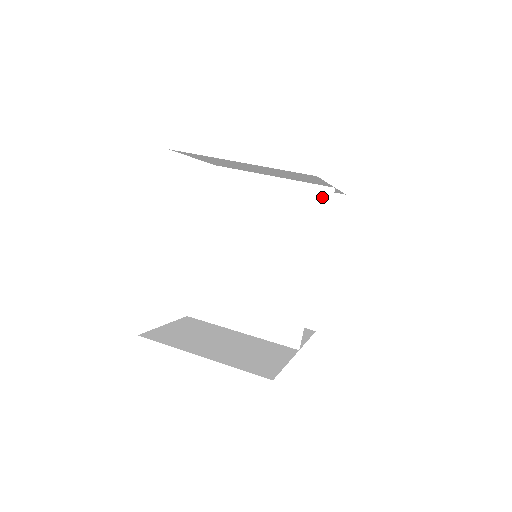
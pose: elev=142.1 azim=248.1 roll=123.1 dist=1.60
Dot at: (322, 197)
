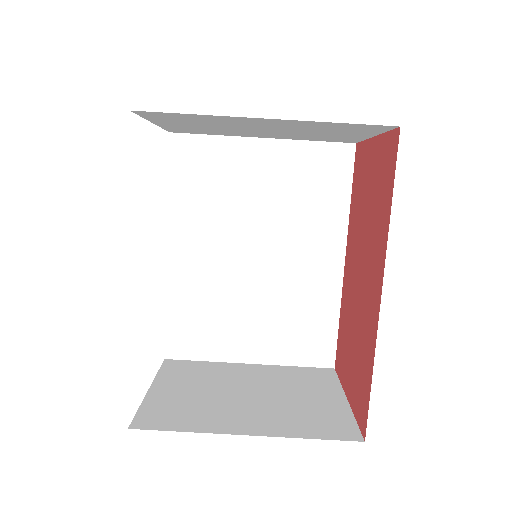
Dot at: (339, 159)
